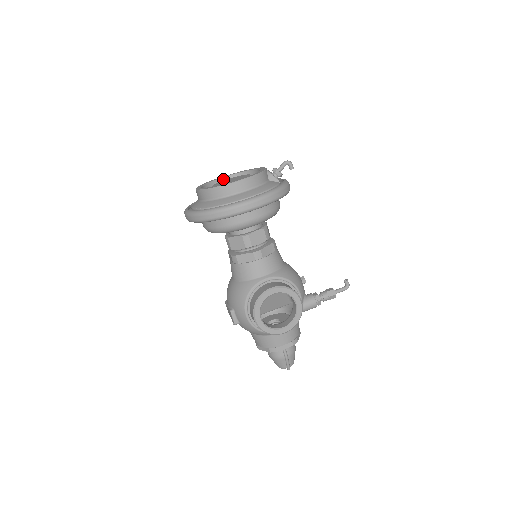
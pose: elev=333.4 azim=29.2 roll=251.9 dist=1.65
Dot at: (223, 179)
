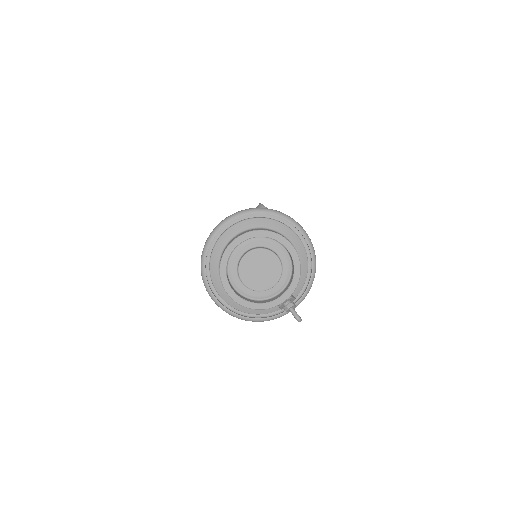
Dot at: (278, 241)
